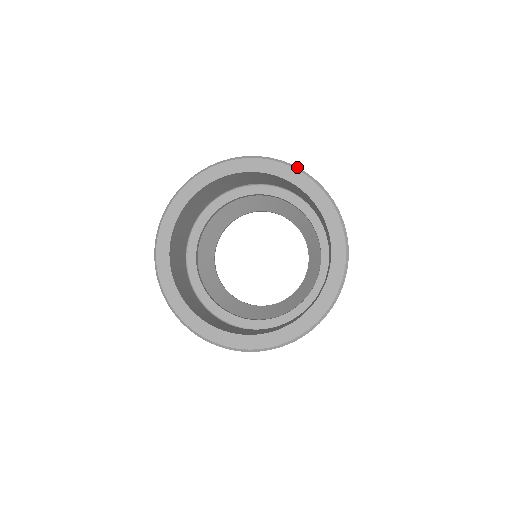
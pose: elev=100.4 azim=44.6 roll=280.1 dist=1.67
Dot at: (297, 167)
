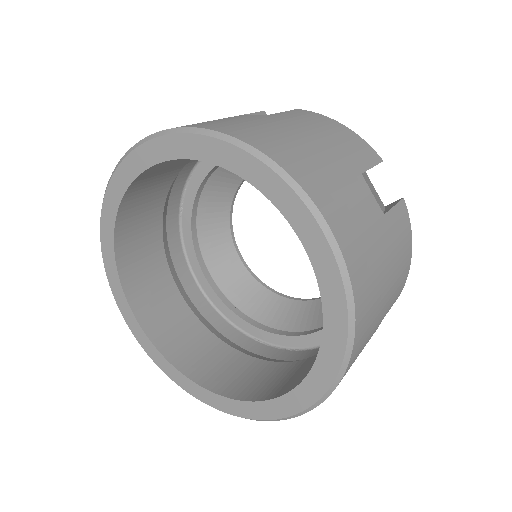
Dot at: (297, 183)
